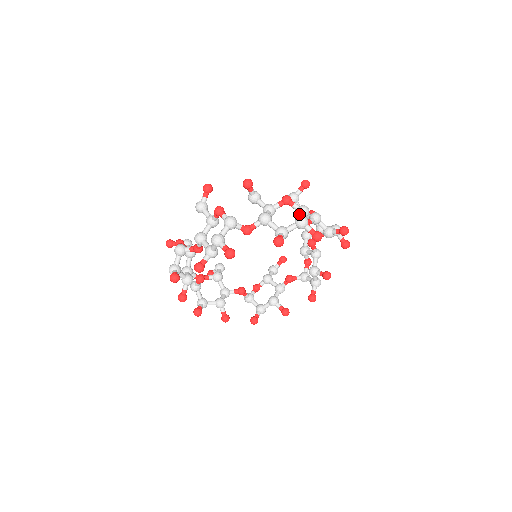
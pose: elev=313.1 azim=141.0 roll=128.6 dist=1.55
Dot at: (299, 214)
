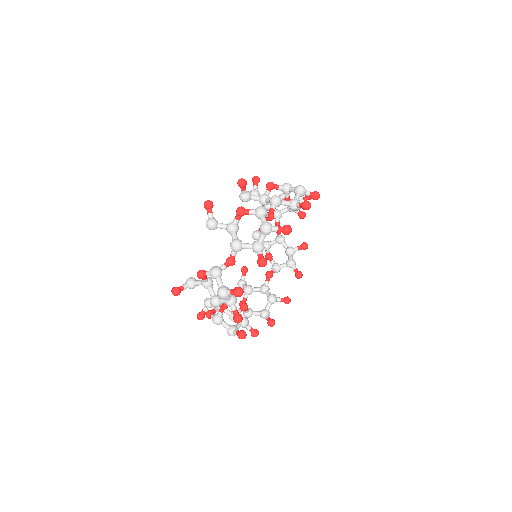
Dot at: (288, 190)
